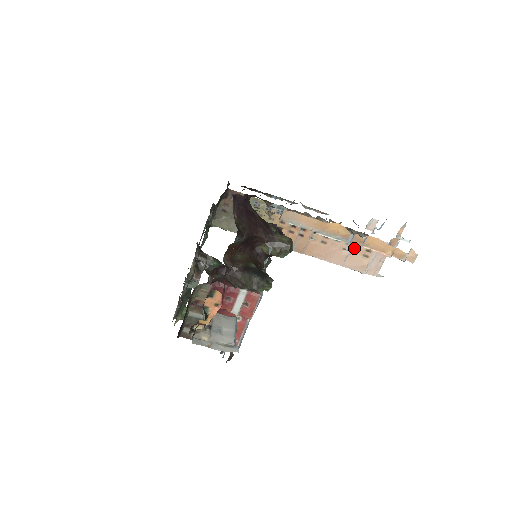
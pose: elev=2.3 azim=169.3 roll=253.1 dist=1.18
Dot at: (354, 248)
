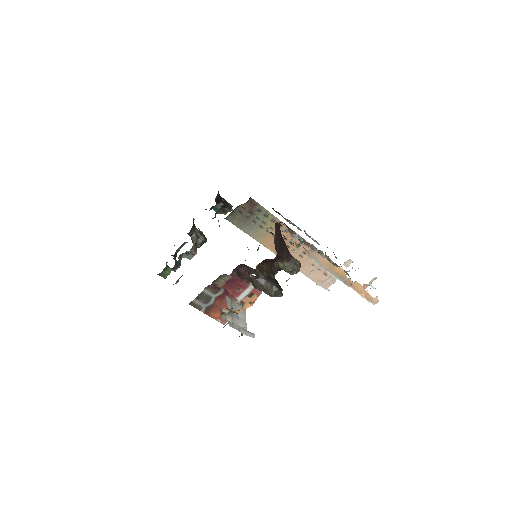
Dot at: (320, 266)
